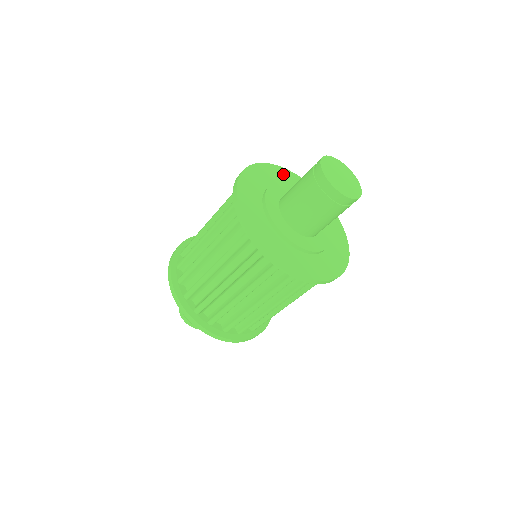
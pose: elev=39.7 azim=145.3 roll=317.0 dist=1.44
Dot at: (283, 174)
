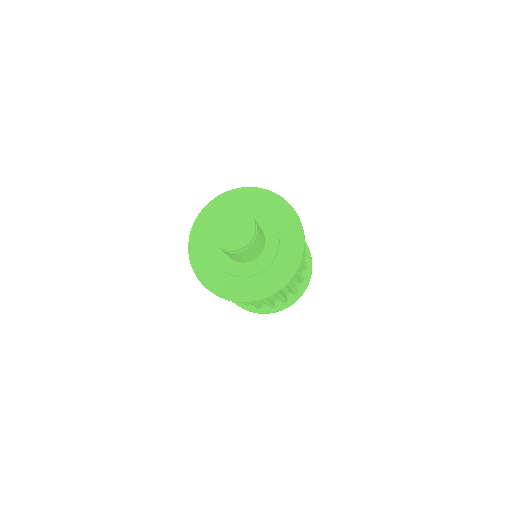
Dot at: (204, 221)
